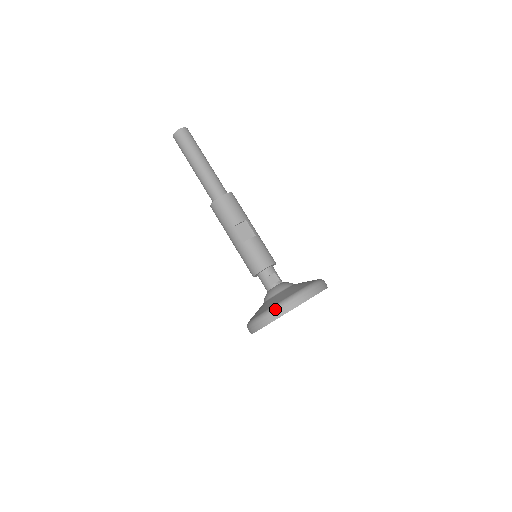
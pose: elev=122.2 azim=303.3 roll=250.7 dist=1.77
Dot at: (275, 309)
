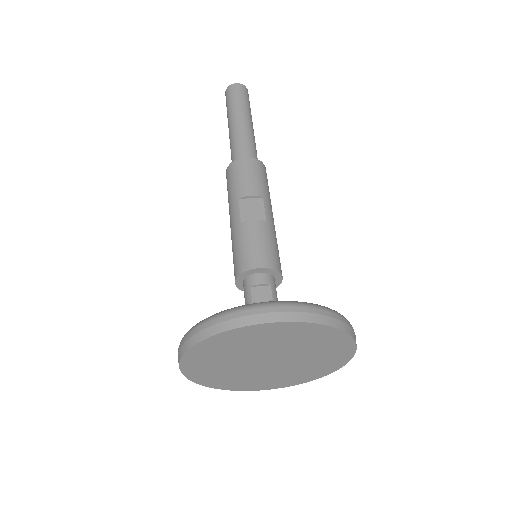
Dot at: (219, 315)
